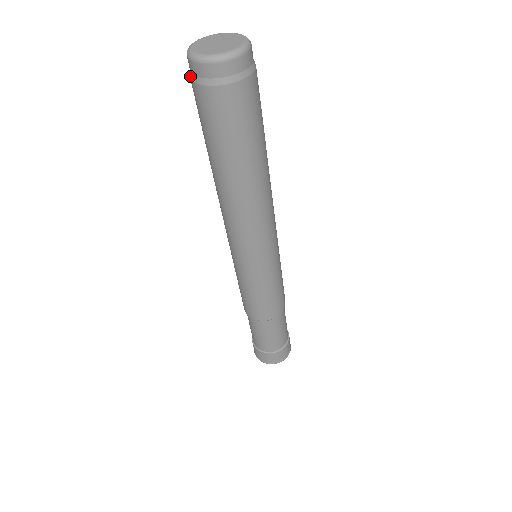
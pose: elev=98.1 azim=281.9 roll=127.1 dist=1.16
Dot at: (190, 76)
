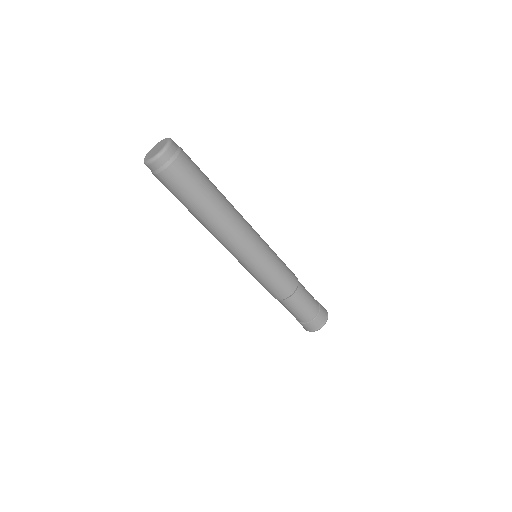
Dot at: (158, 172)
